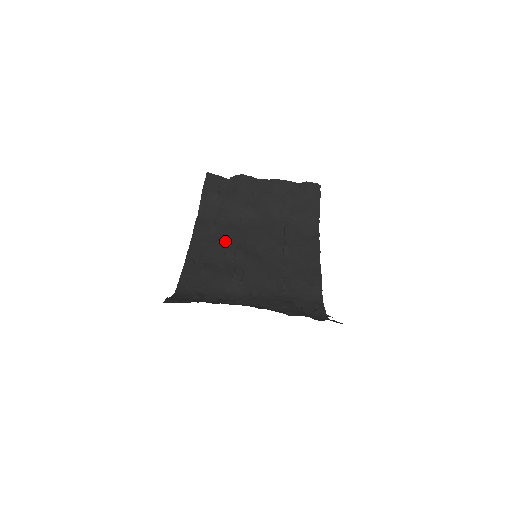
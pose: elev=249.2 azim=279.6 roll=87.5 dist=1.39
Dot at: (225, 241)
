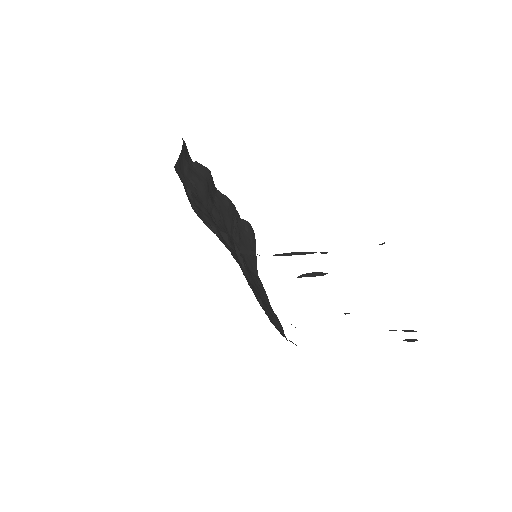
Dot at: occluded
